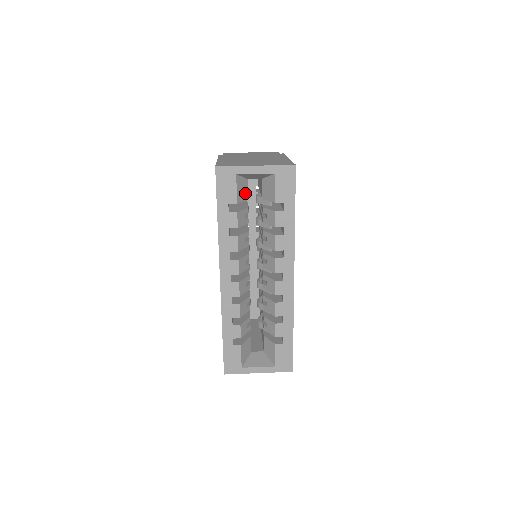
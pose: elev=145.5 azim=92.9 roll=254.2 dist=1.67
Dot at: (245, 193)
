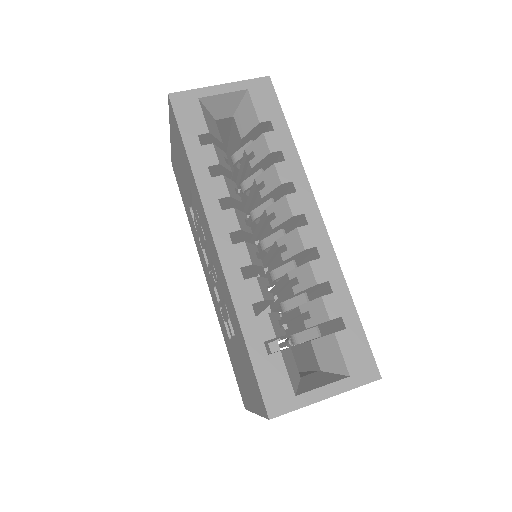
Dot at: (216, 132)
